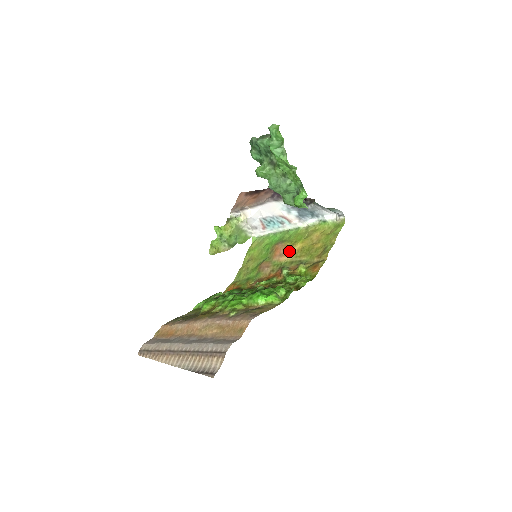
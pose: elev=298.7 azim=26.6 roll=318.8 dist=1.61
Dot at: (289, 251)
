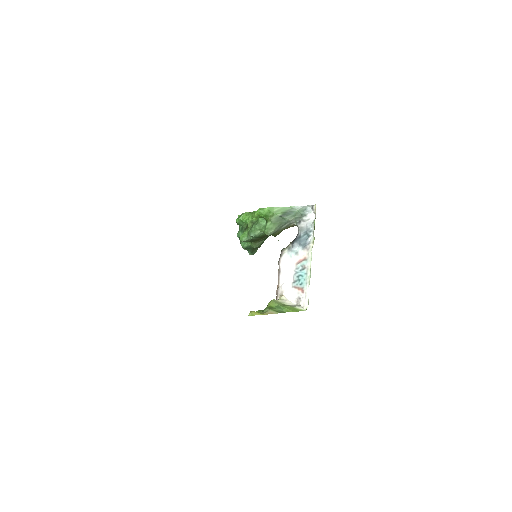
Dot at: occluded
